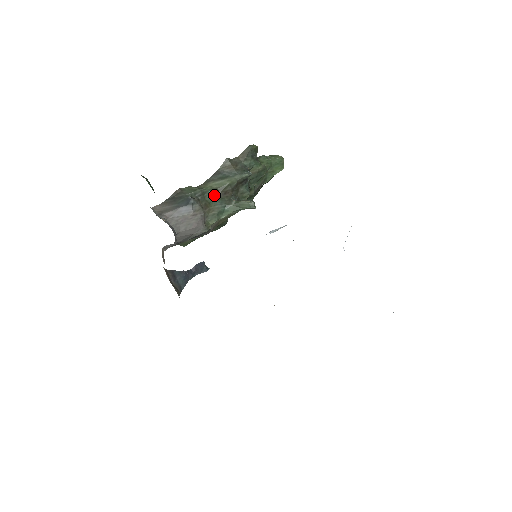
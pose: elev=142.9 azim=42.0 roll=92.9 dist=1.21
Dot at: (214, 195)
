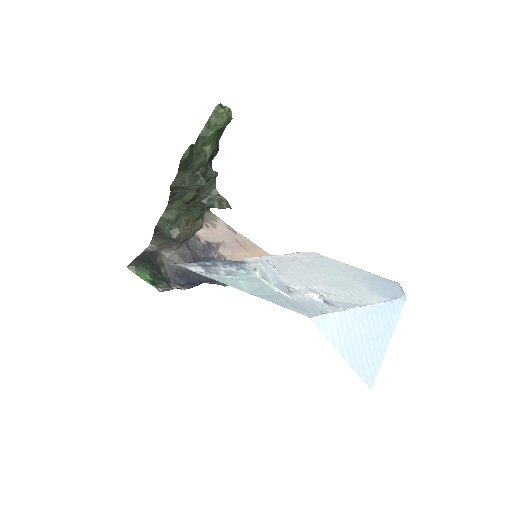
Dot at: (186, 210)
